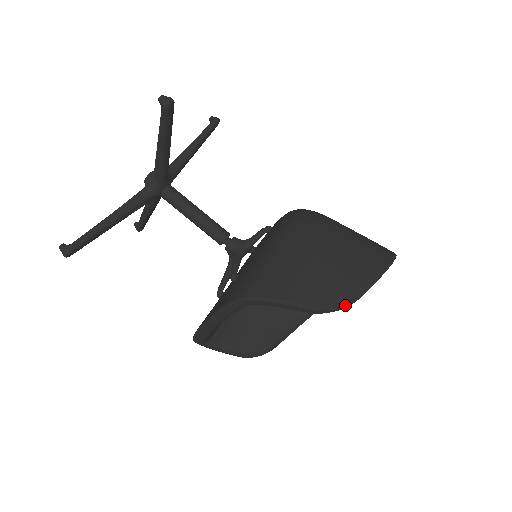
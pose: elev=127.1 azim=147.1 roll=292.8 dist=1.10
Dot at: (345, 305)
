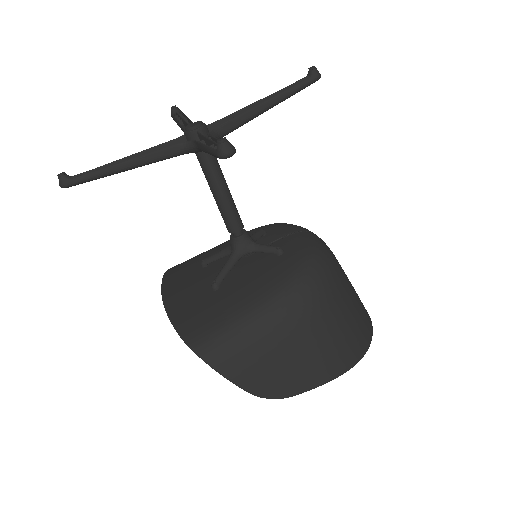
Dot at: (277, 398)
